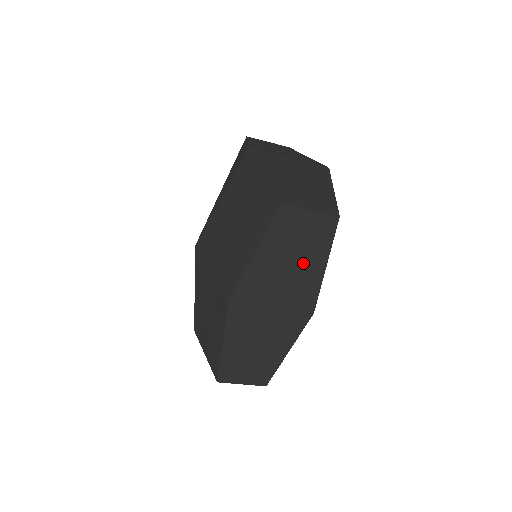
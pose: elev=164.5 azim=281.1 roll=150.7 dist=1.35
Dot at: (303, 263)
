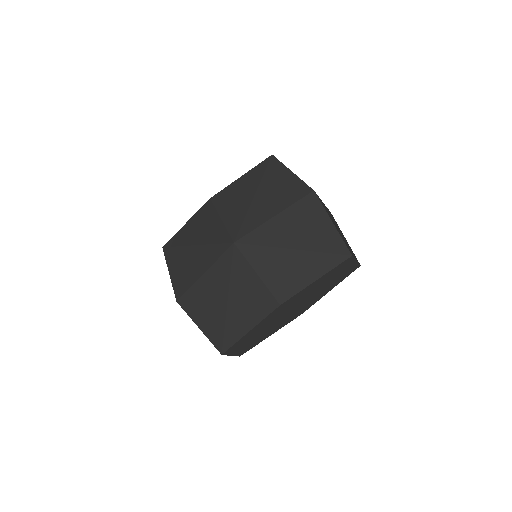
Dot at: (327, 287)
